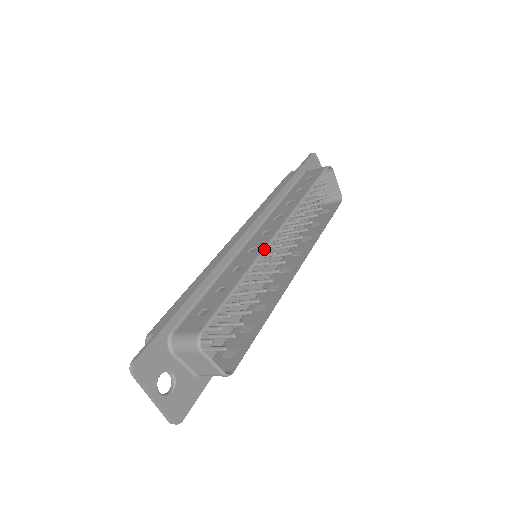
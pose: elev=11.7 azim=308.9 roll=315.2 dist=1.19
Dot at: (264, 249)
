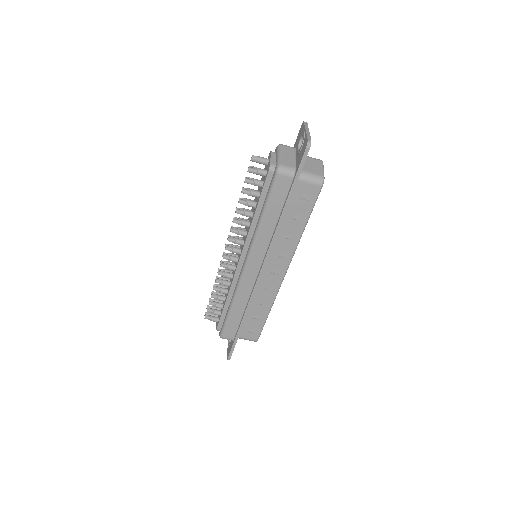
Dot at: occluded
